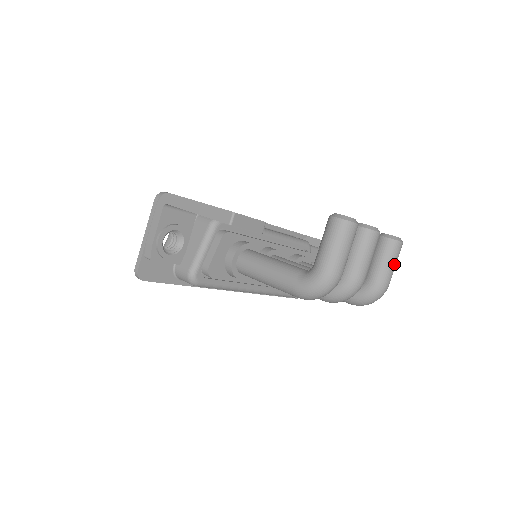
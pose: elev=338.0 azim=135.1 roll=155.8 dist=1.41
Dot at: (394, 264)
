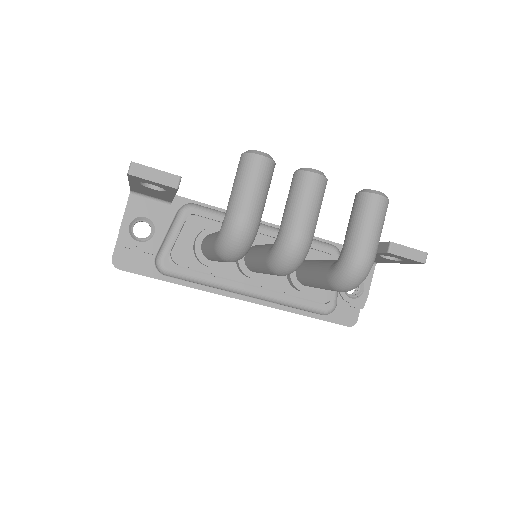
Dot at: (372, 225)
